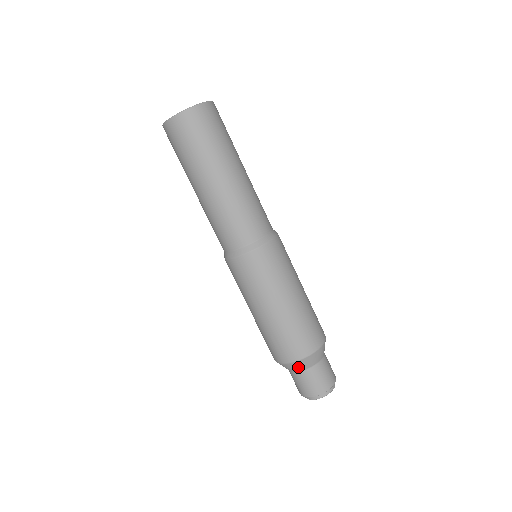
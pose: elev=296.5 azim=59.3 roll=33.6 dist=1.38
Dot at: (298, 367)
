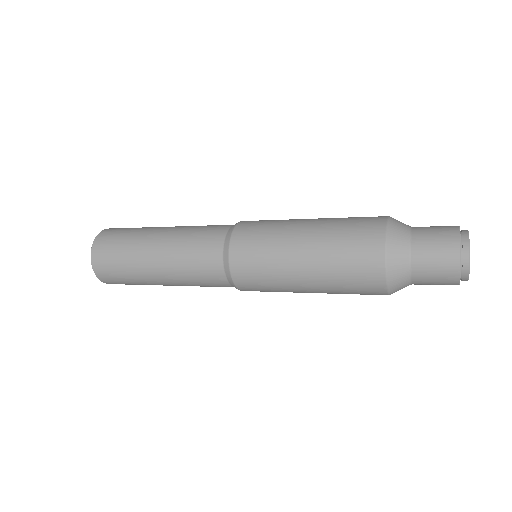
Dot at: (400, 269)
